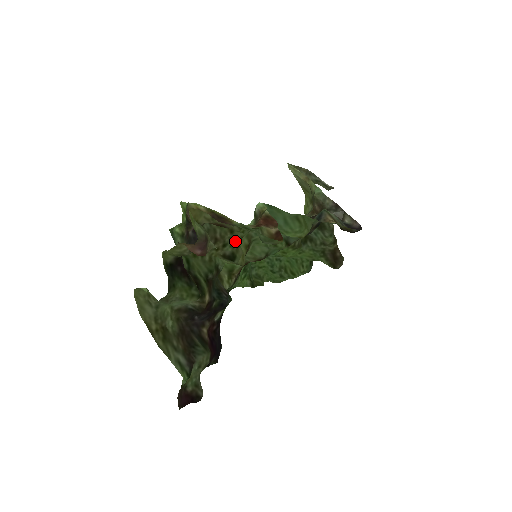
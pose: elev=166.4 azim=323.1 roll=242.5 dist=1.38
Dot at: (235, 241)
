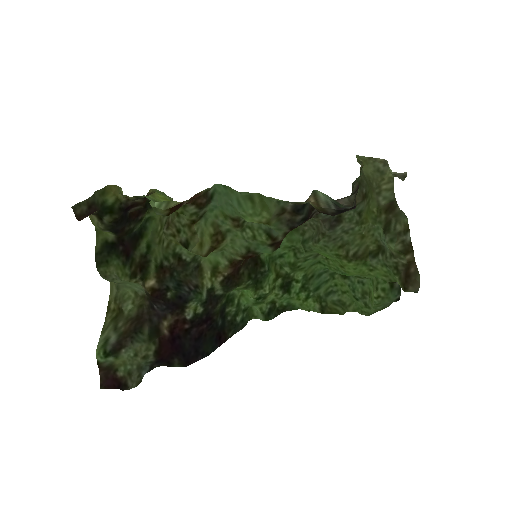
Dot at: (187, 226)
